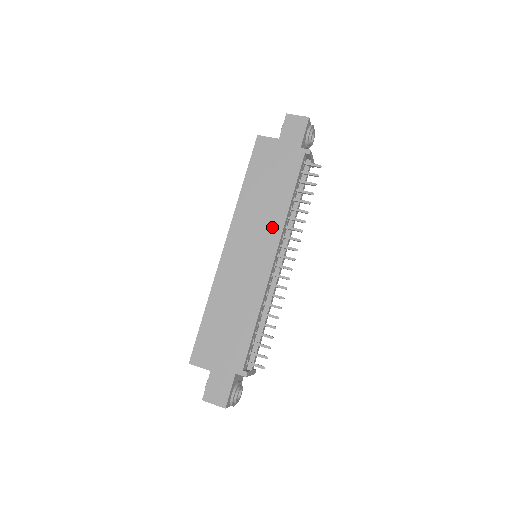
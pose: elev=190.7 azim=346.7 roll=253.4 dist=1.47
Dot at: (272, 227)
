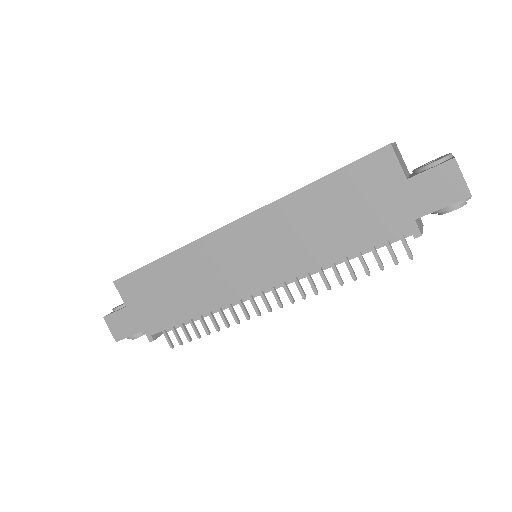
Dot at: (290, 262)
